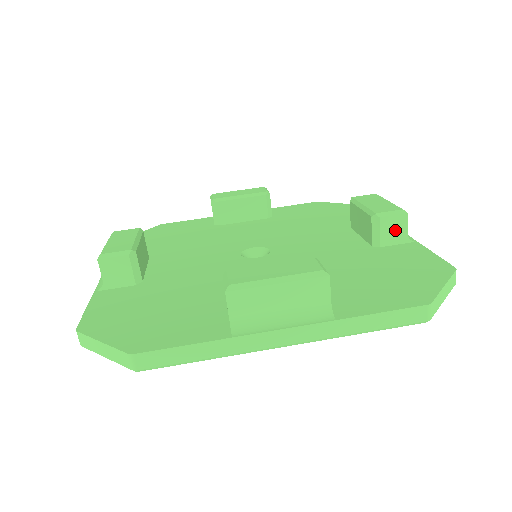
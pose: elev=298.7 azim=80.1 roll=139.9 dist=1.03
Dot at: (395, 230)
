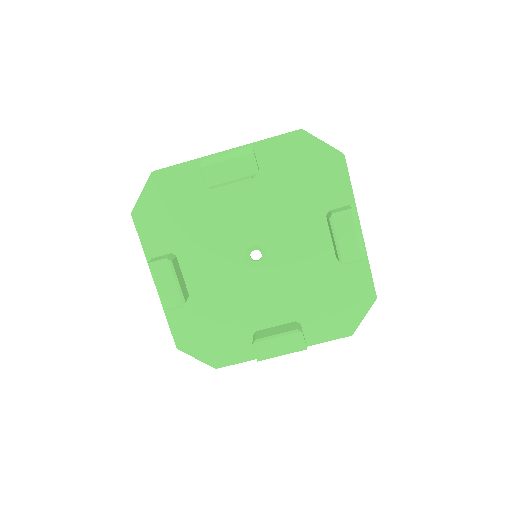
Dot at: occluded
